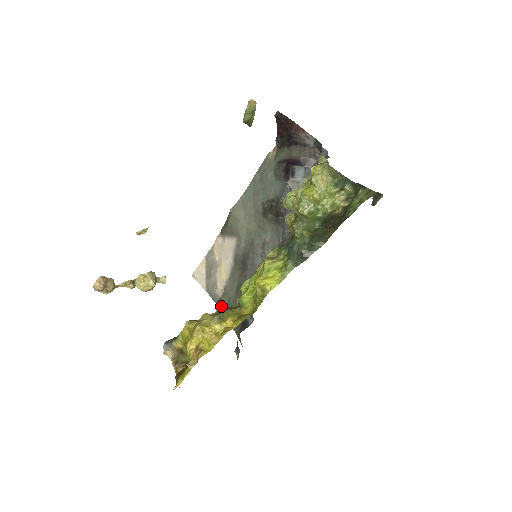
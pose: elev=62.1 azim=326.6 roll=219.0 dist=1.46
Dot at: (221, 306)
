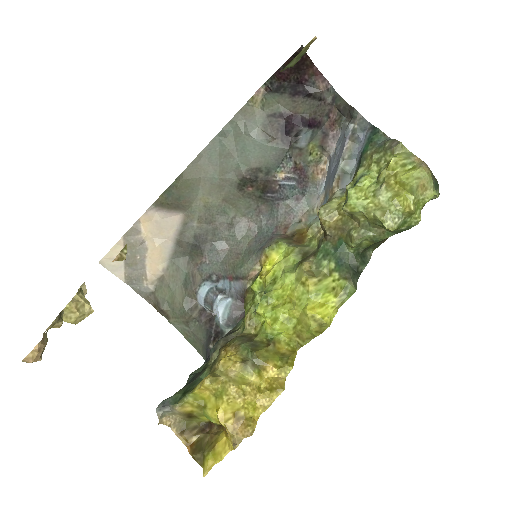
Dot at: (155, 302)
